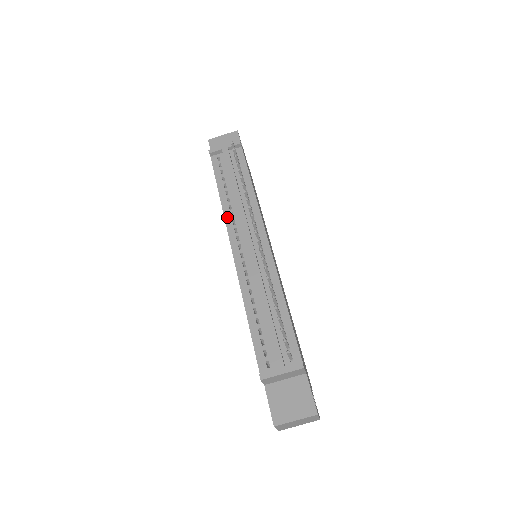
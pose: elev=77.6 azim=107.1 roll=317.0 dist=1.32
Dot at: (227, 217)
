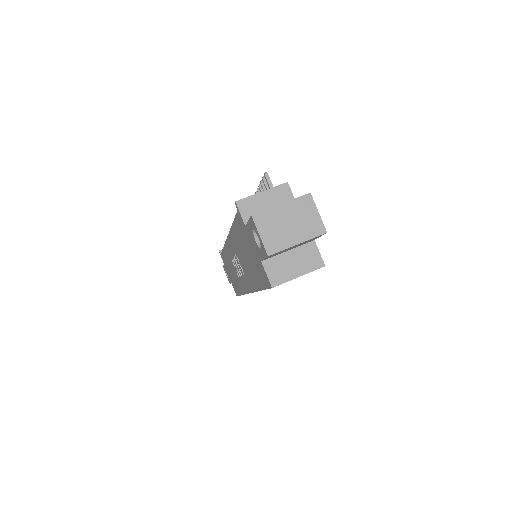
Dot at: occluded
